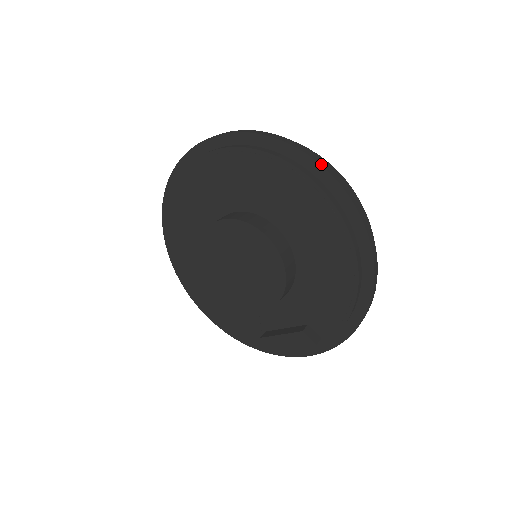
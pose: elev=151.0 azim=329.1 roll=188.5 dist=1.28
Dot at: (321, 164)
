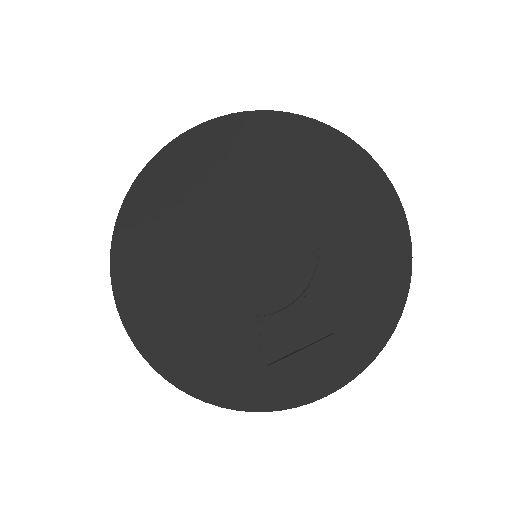
Dot at: (343, 133)
